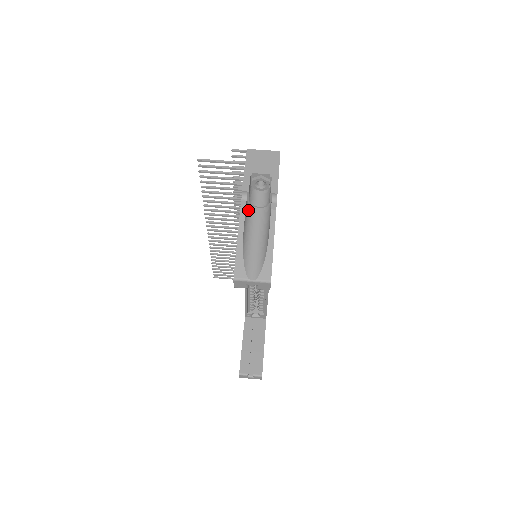
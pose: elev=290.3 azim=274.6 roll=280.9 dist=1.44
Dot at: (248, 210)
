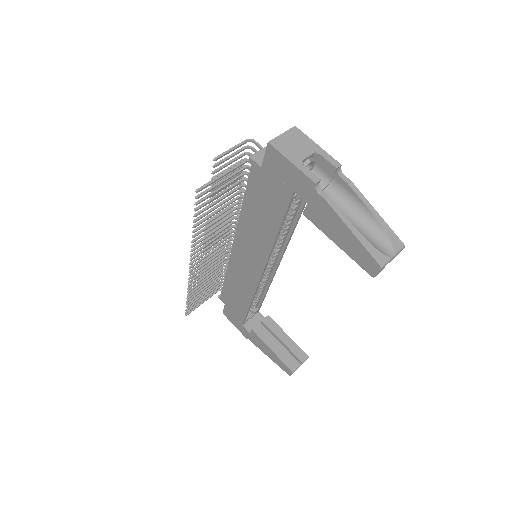
Dot at: occluded
